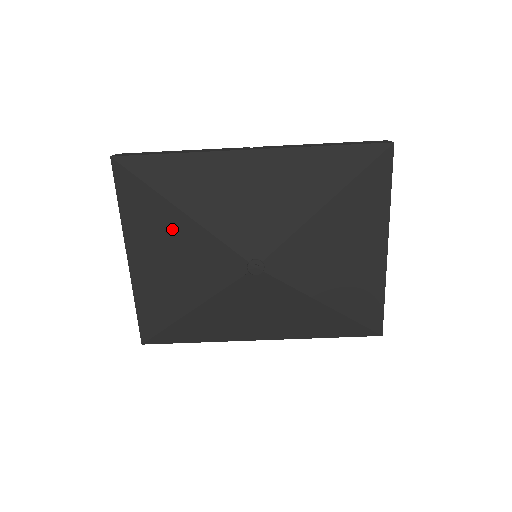
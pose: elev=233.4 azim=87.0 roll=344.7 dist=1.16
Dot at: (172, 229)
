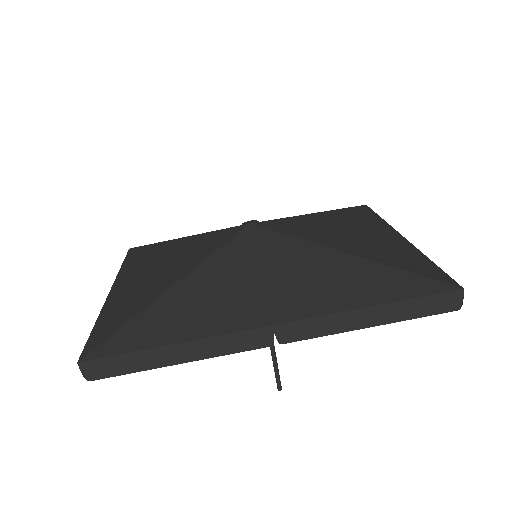
Dot at: (169, 250)
